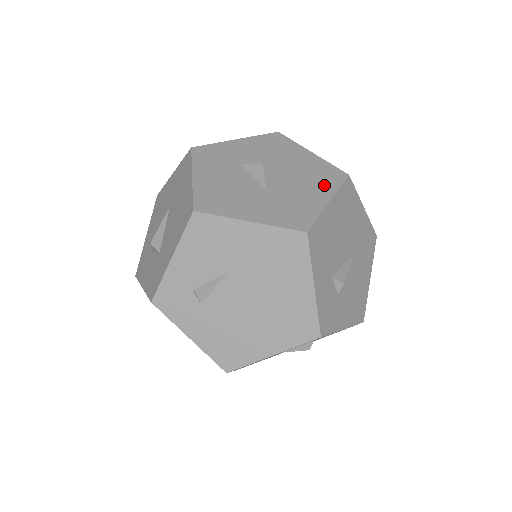
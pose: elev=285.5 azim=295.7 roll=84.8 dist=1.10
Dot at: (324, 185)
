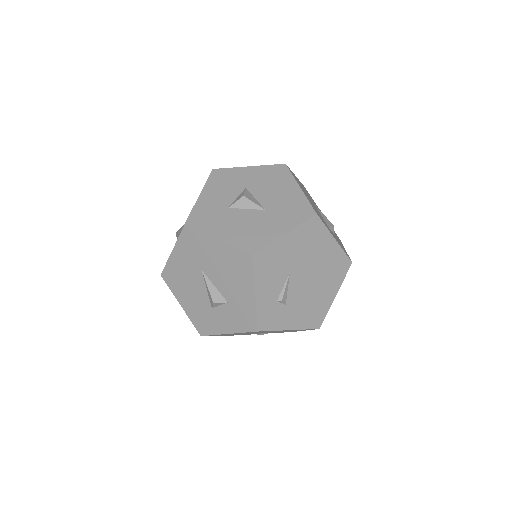
Dot at: (284, 181)
